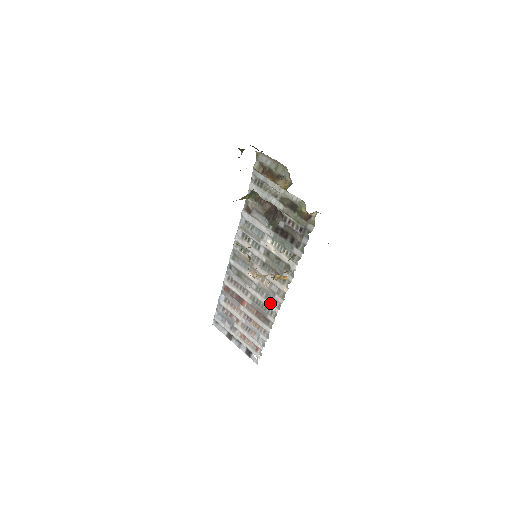
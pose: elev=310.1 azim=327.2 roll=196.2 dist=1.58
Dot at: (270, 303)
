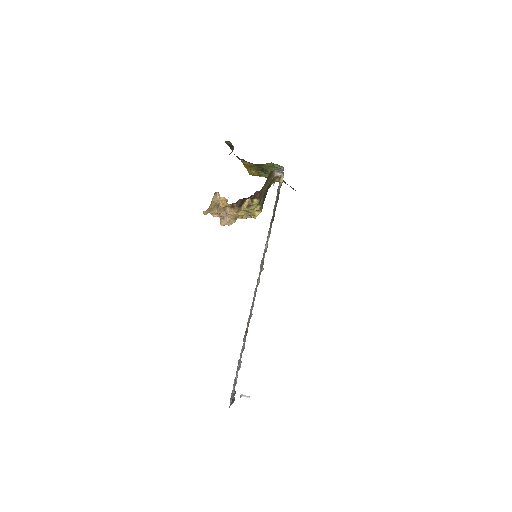
Dot at: occluded
